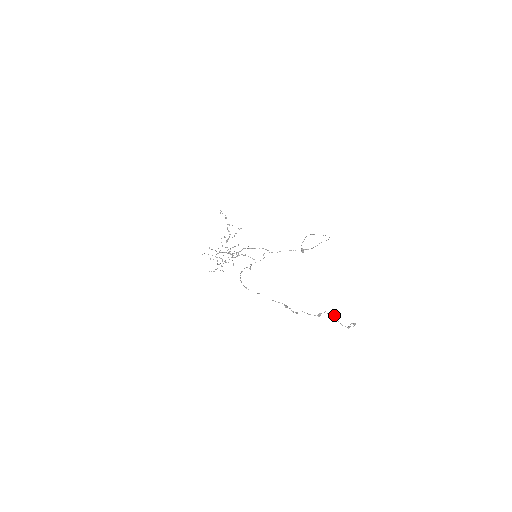
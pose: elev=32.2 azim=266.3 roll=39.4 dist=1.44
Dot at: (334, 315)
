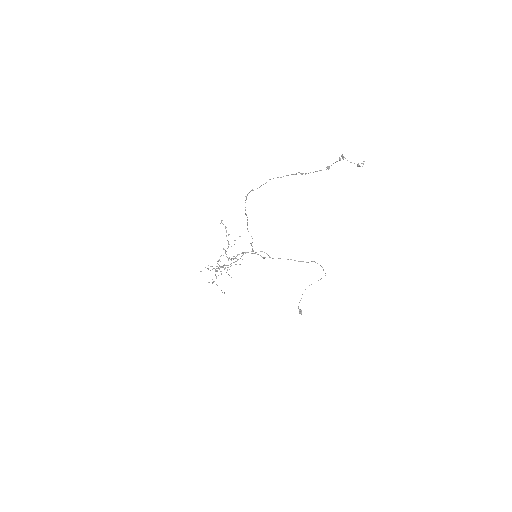
Dot at: (342, 155)
